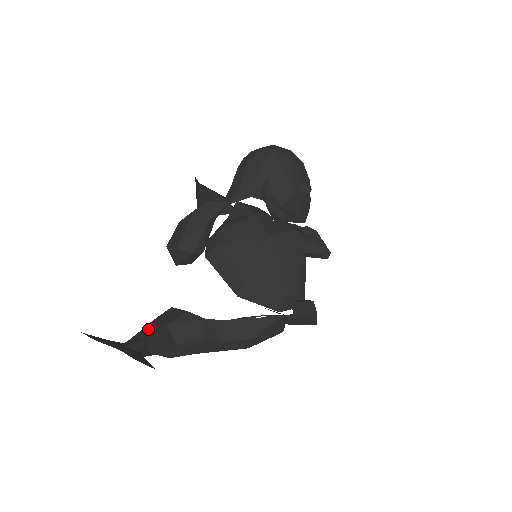
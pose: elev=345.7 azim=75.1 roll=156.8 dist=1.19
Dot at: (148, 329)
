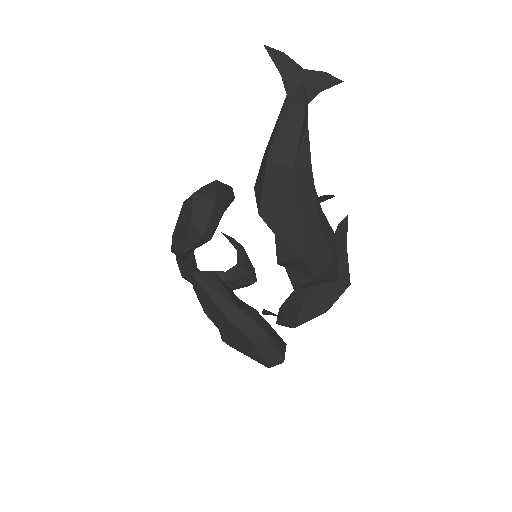
Dot at: occluded
